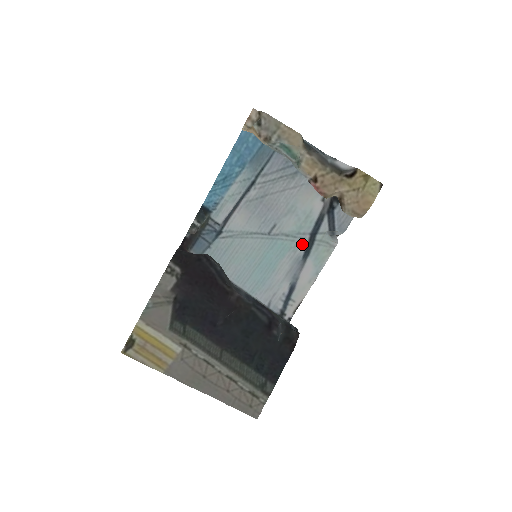
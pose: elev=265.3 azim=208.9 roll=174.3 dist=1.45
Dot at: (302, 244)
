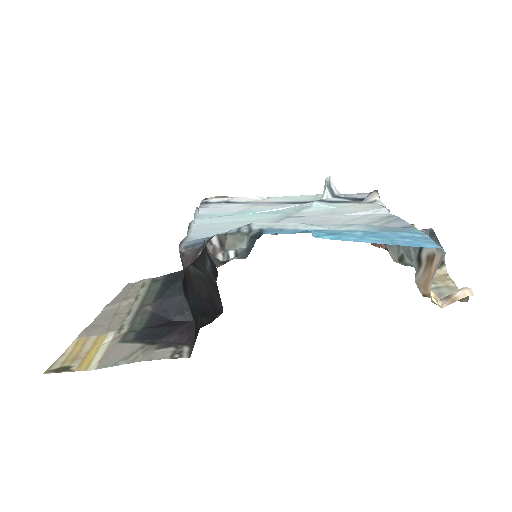
Dot at: (299, 205)
